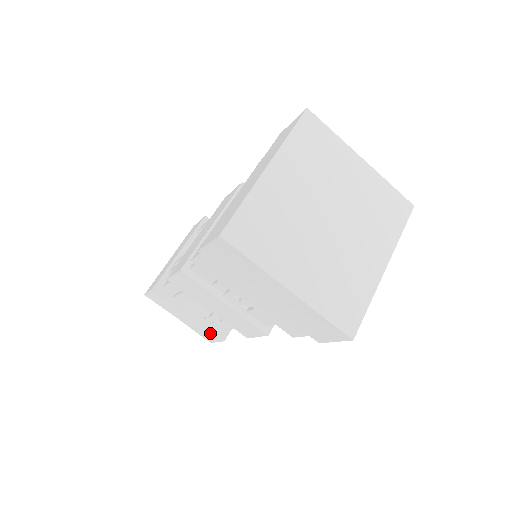
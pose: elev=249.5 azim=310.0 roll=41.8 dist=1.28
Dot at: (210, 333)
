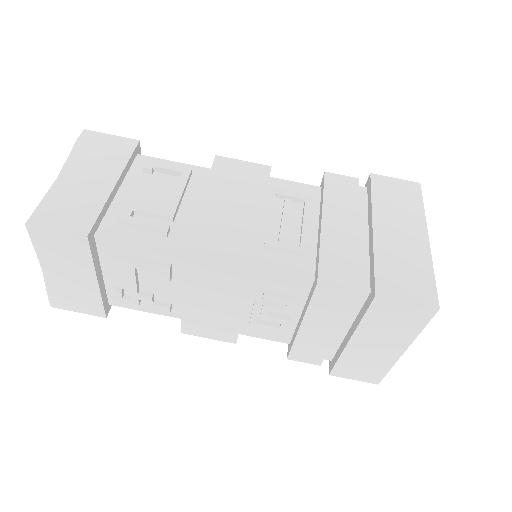
Dot at: (93, 304)
